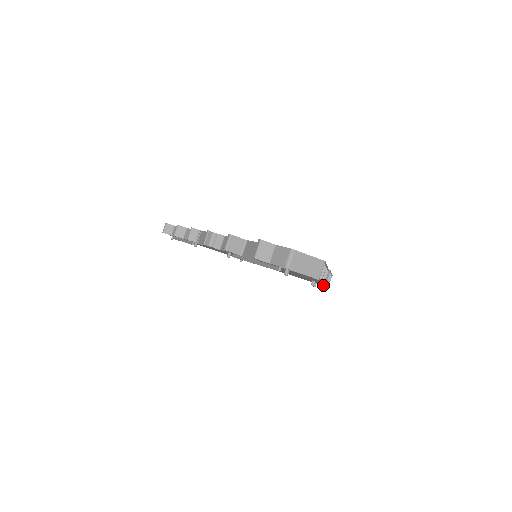
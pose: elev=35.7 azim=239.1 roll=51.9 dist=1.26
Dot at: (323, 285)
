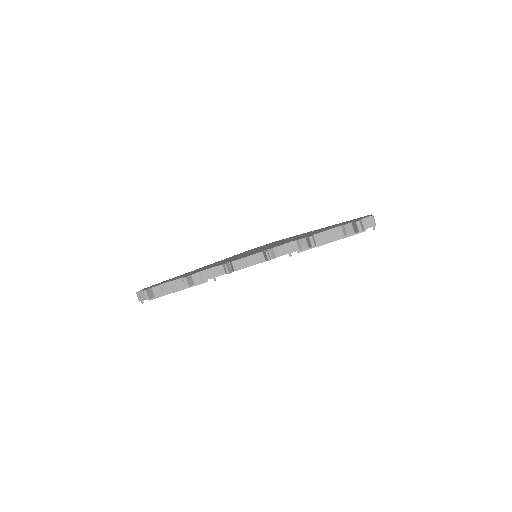
Dot at: occluded
